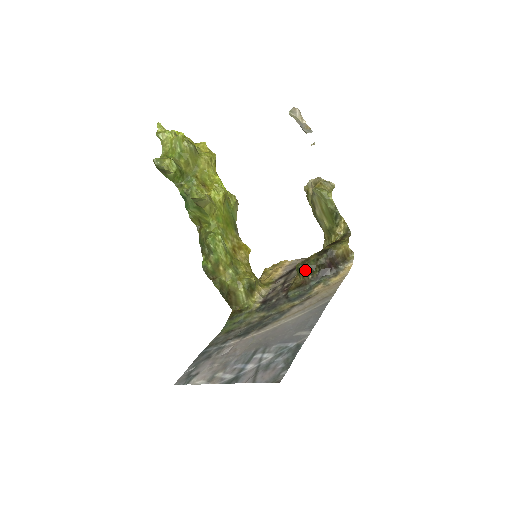
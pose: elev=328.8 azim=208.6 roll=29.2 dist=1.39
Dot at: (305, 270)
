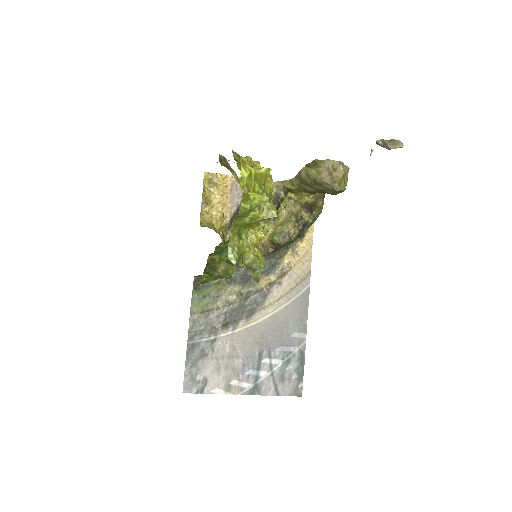
Dot at: (284, 245)
